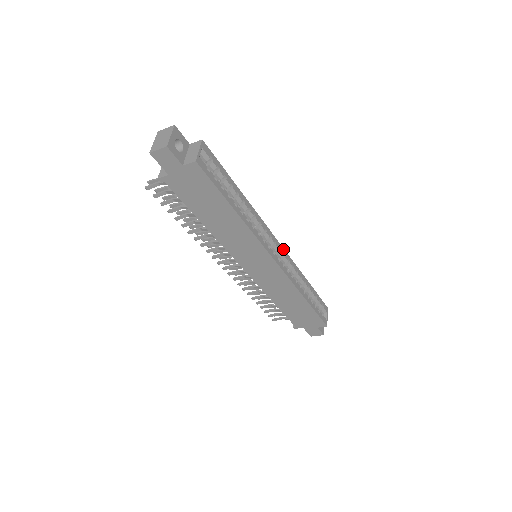
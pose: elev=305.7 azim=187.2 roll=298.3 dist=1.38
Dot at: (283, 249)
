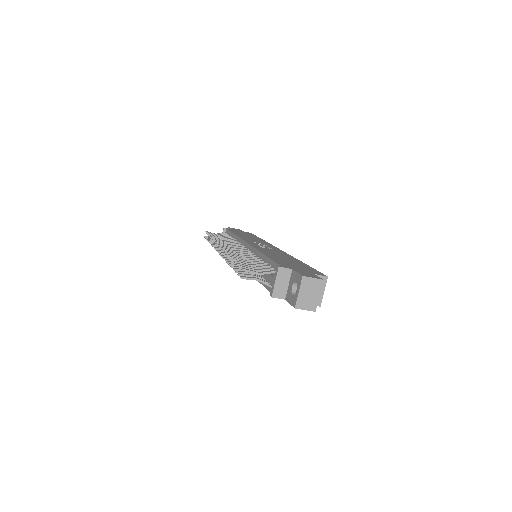
Dot at: occluded
